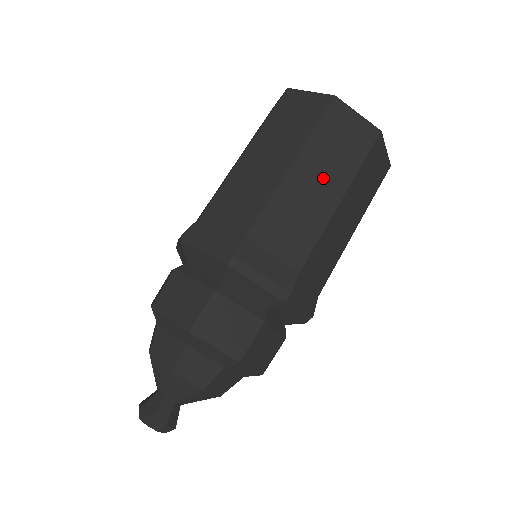
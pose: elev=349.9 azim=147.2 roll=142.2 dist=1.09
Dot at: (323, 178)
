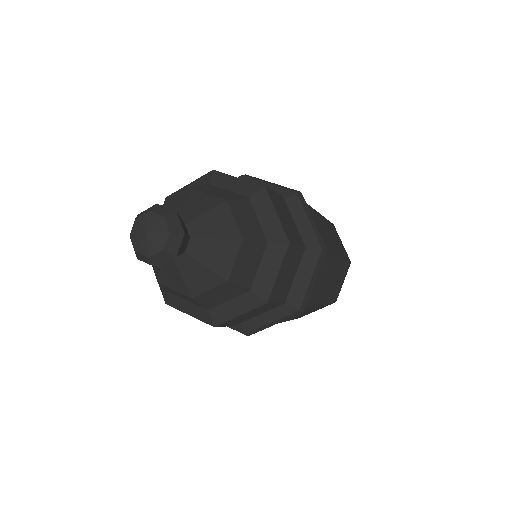
Dot at: (332, 239)
